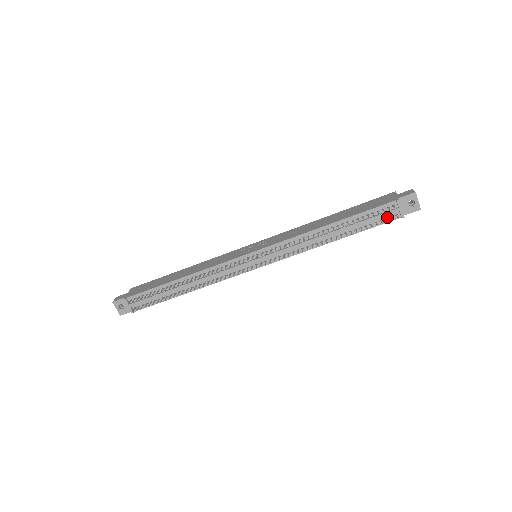
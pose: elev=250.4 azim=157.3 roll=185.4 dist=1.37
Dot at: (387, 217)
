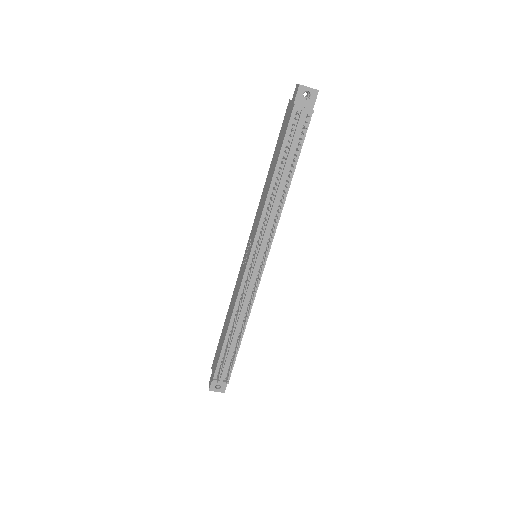
Dot at: (303, 125)
